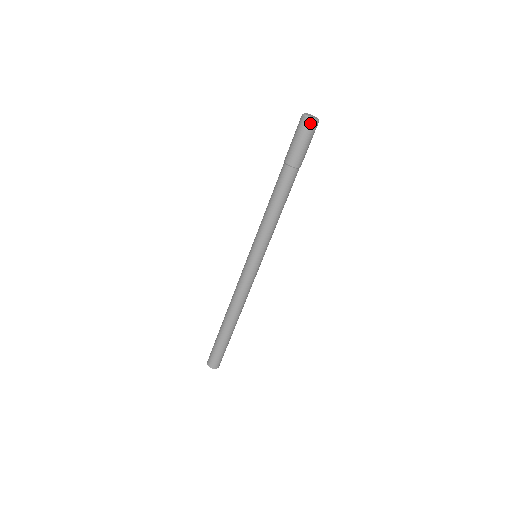
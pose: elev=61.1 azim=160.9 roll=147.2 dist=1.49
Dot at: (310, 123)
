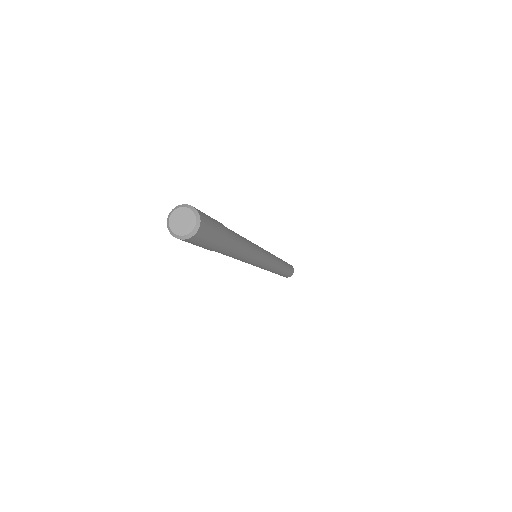
Dot at: (185, 240)
